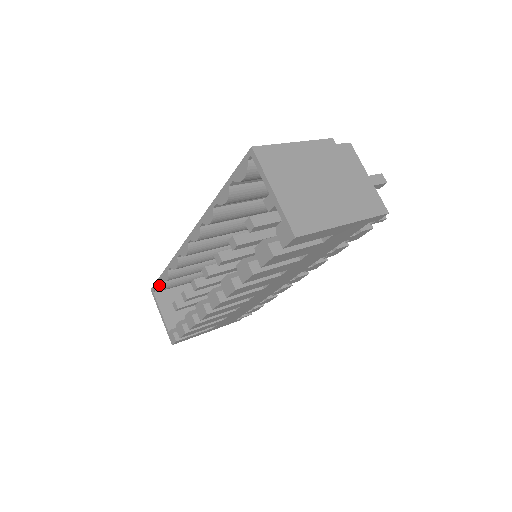
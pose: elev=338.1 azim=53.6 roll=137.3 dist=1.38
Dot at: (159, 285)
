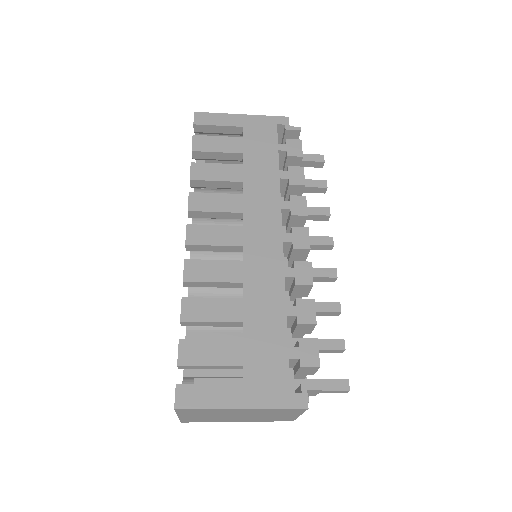
Dot at: (182, 383)
